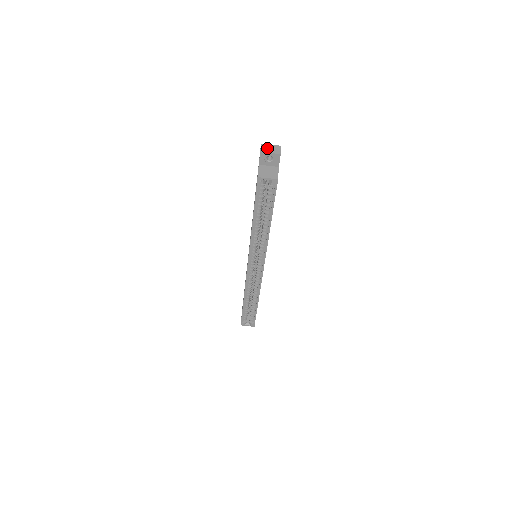
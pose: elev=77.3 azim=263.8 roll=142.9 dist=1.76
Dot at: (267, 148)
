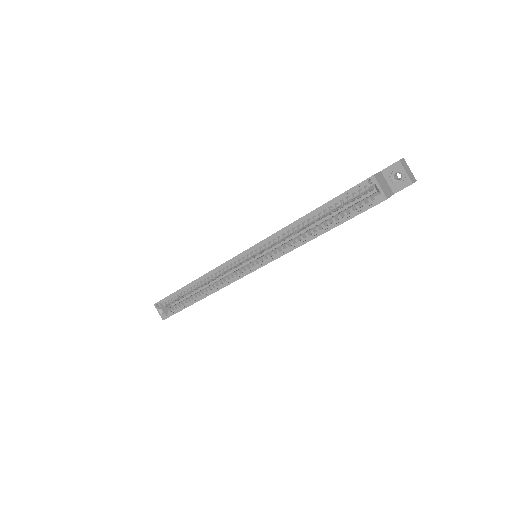
Dot at: (406, 166)
